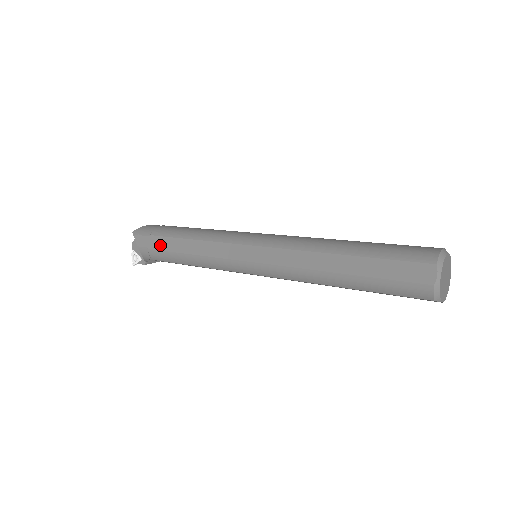
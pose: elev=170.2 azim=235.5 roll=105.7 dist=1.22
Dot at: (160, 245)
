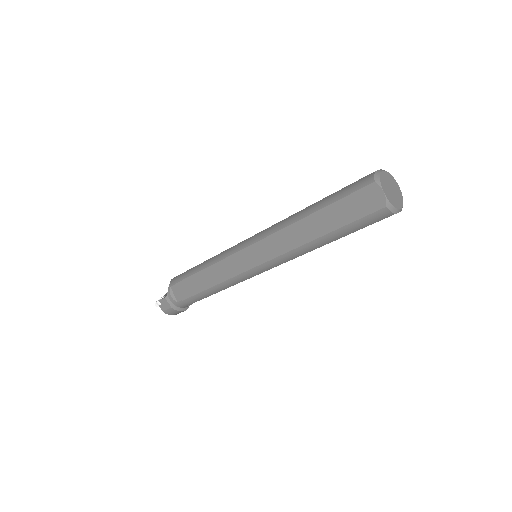
Dot at: occluded
